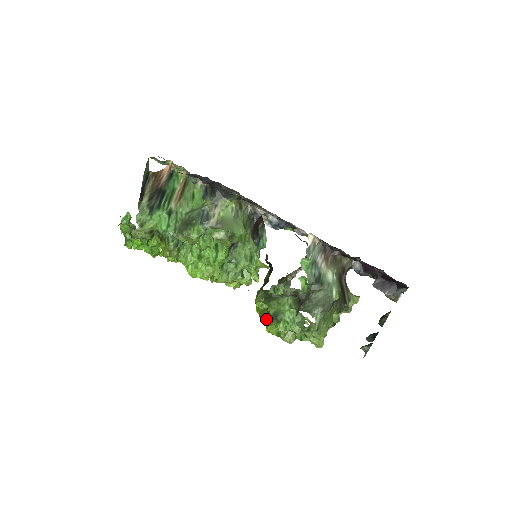
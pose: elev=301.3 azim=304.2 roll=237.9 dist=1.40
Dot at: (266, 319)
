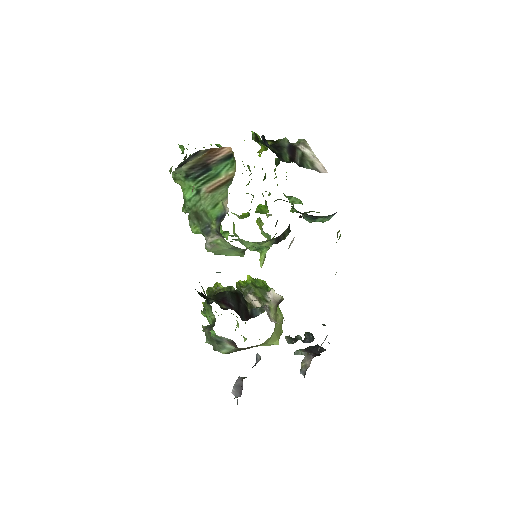
Dot at: occluded
